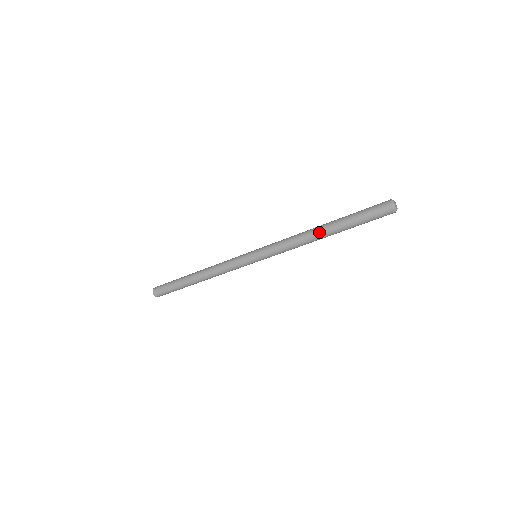
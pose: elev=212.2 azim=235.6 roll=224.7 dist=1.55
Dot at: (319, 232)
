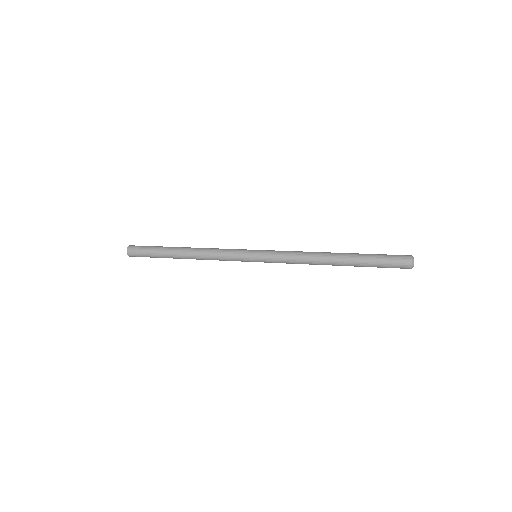
Dot at: (332, 262)
